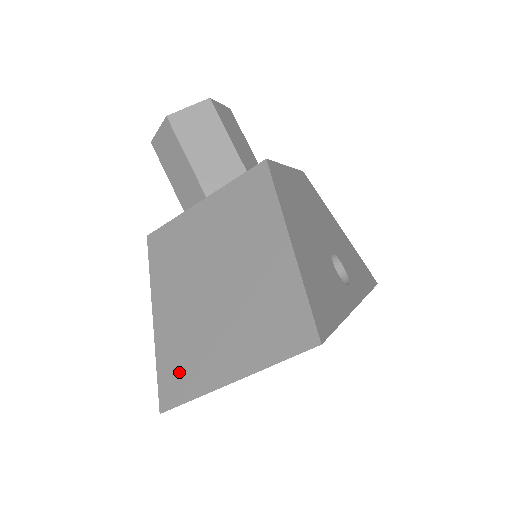
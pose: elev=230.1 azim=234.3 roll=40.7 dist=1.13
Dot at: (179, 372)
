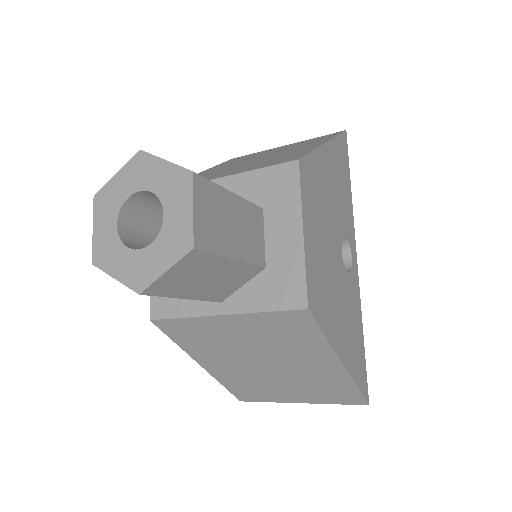
Dot at: (249, 393)
